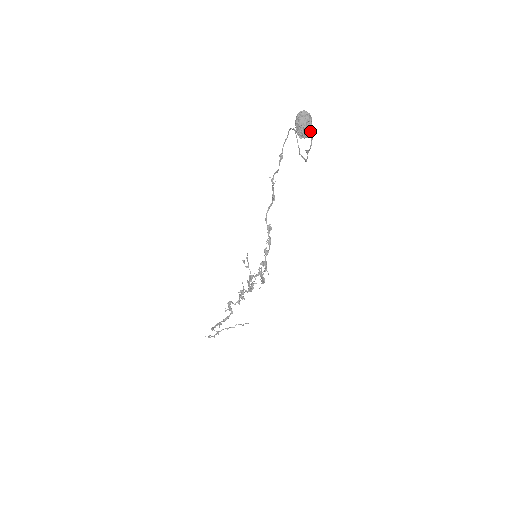
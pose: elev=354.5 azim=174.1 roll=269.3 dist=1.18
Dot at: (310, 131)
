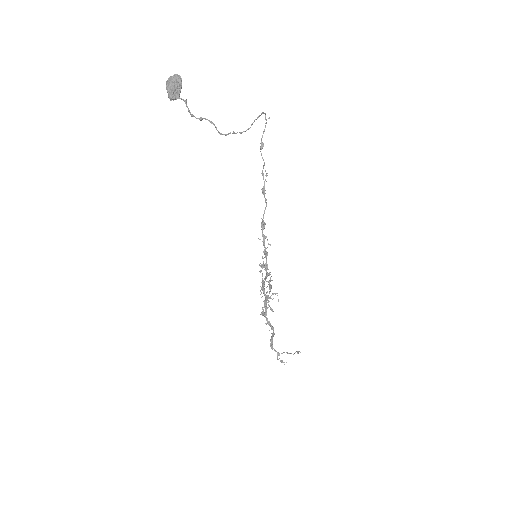
Dot at: (178, 93)
